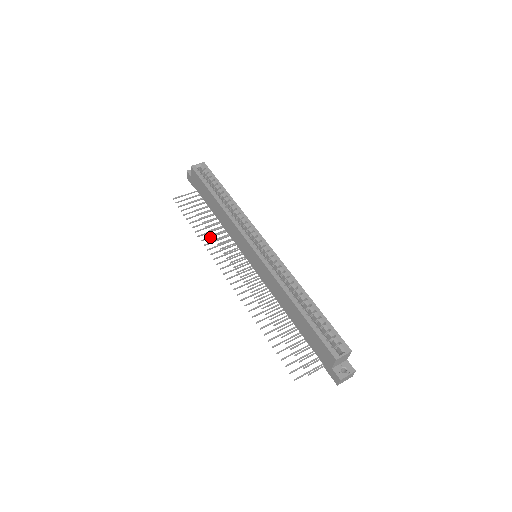
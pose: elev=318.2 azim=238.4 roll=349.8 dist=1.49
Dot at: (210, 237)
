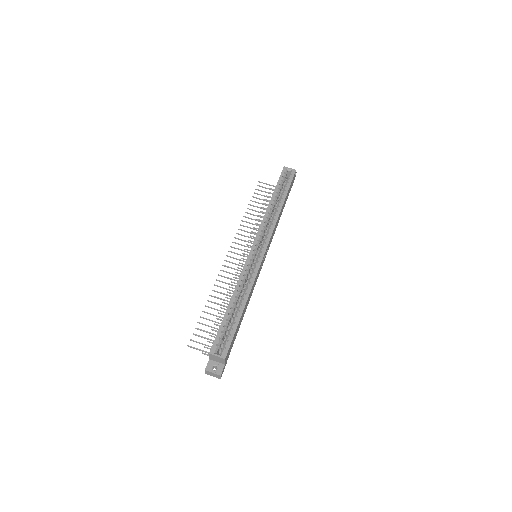
Dot at: (250, 223)
